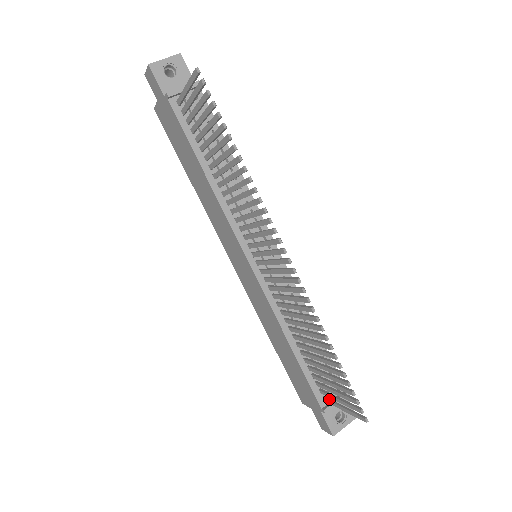
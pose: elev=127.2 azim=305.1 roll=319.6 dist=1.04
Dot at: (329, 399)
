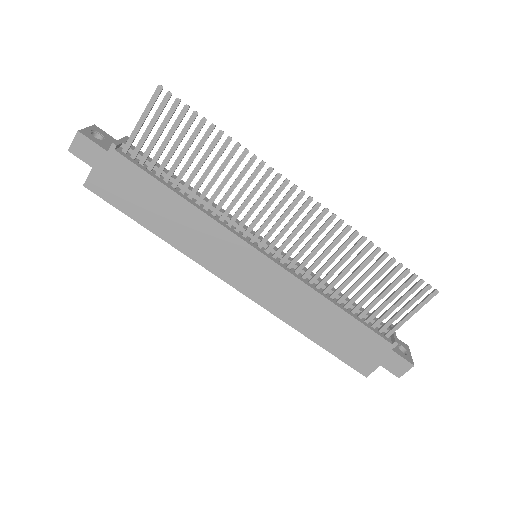
Dot at: (391, 328)
